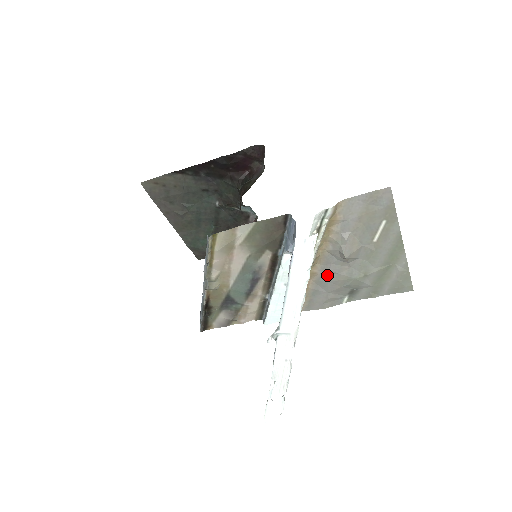
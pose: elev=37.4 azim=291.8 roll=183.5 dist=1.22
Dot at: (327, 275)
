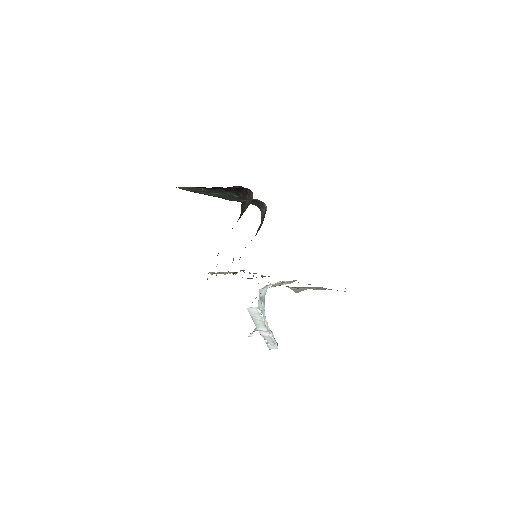
Dot at: occluded
